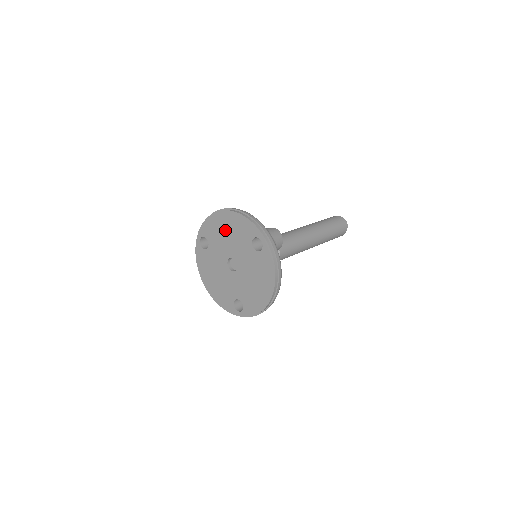
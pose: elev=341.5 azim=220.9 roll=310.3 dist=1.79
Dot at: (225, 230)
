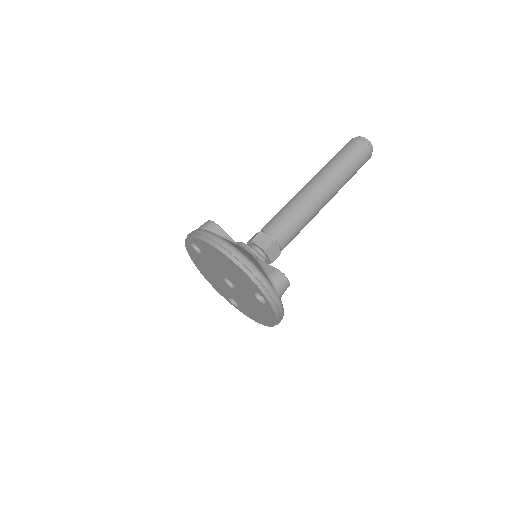
Dot at: (223, 263)
